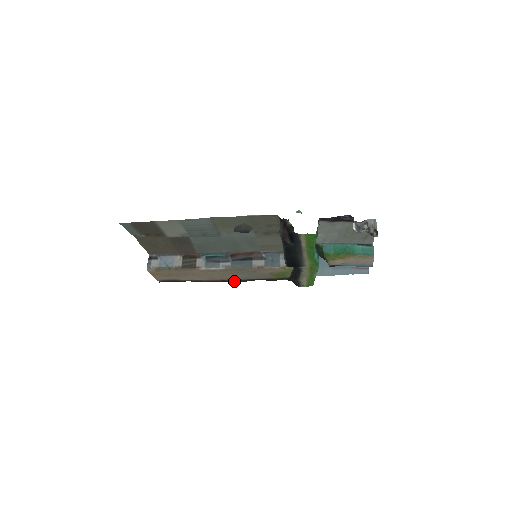
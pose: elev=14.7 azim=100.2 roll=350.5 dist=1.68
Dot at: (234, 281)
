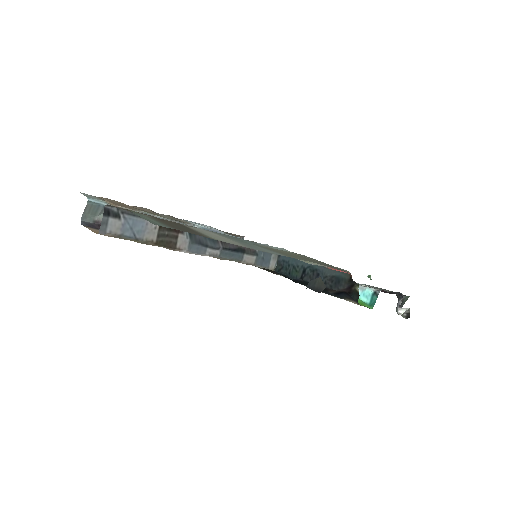
Dot at: occluded
